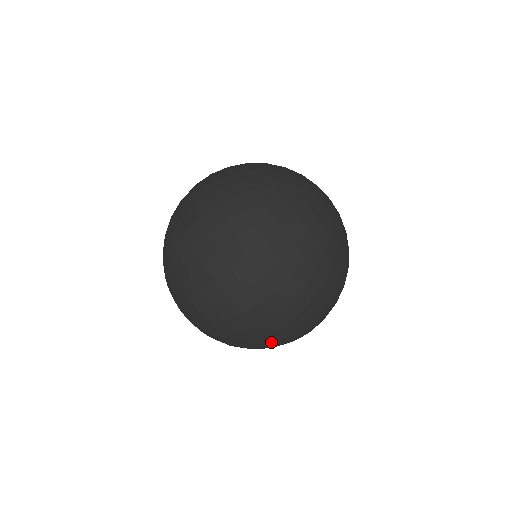
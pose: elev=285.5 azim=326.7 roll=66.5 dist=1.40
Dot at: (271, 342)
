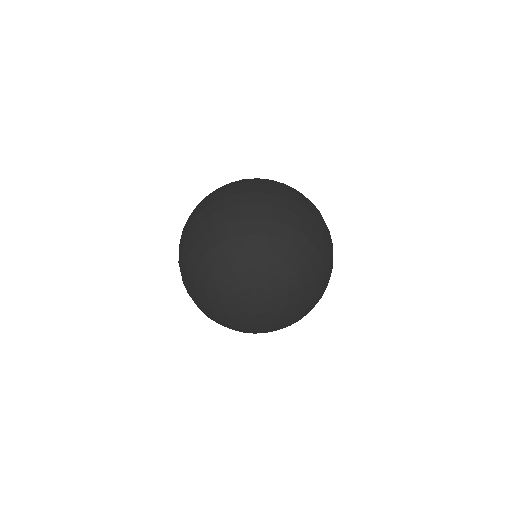
Dot at: (328, 242)
